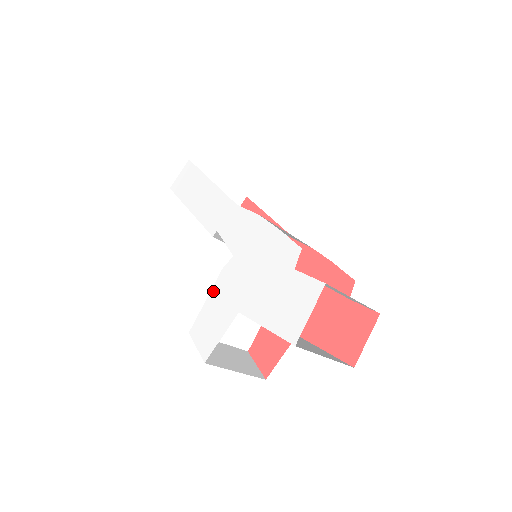
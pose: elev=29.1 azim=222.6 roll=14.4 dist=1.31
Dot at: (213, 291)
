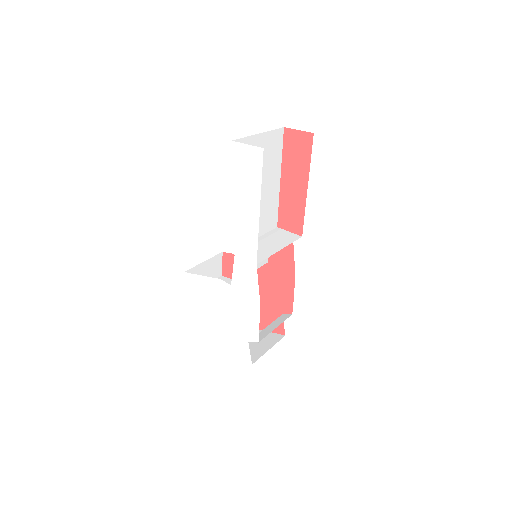
Dot at: (209, 280)
